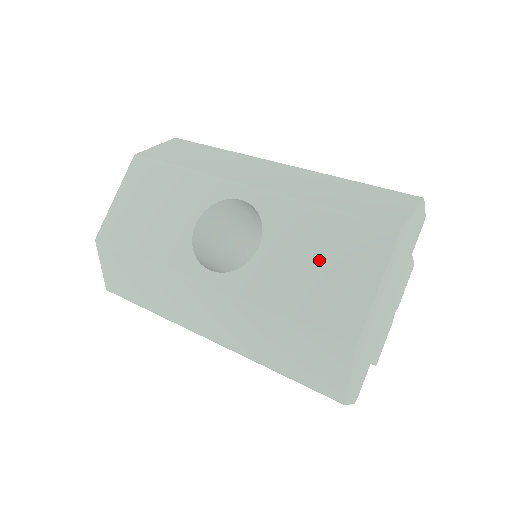
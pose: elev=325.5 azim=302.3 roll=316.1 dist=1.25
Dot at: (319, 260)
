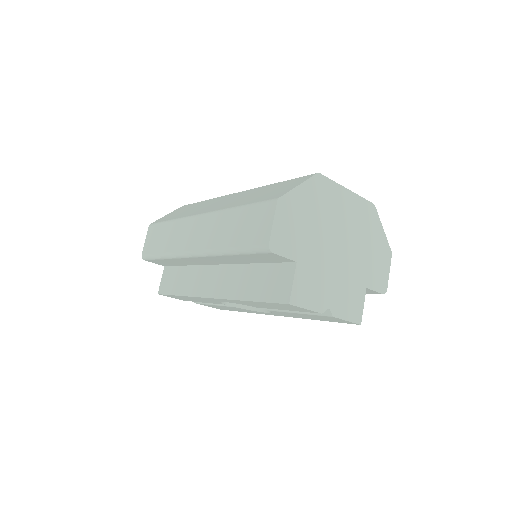
Dot at: occluded
